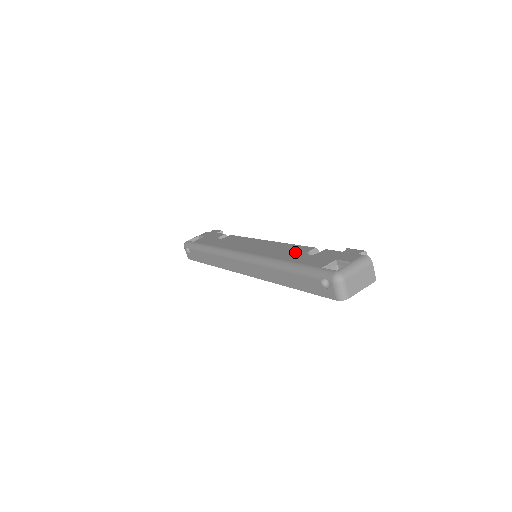
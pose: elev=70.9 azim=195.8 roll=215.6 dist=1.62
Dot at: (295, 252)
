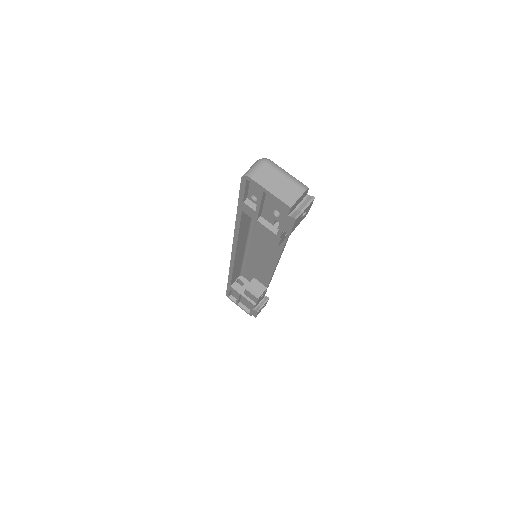
Dot at: occluded
